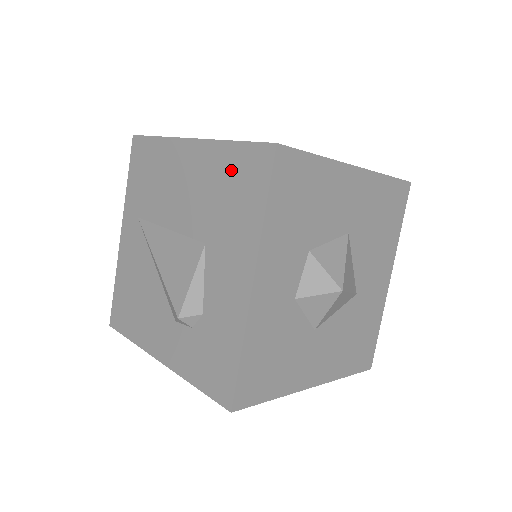
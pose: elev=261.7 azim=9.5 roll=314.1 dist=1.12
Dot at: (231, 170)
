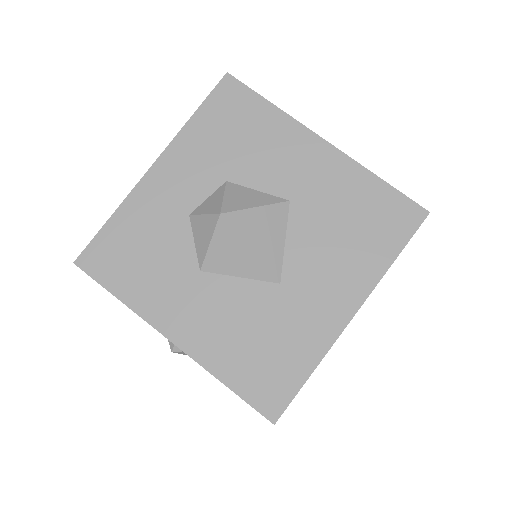
Dot at: occluded
